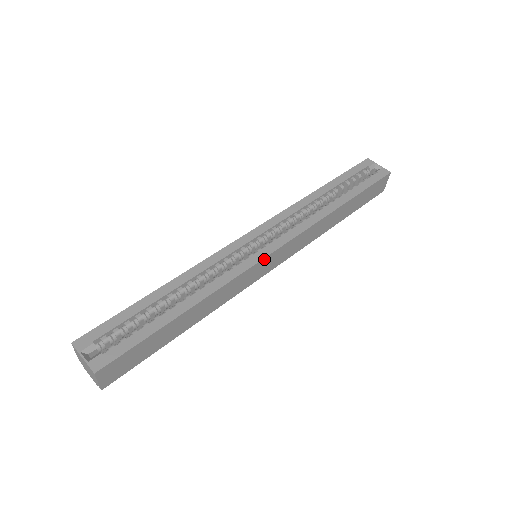
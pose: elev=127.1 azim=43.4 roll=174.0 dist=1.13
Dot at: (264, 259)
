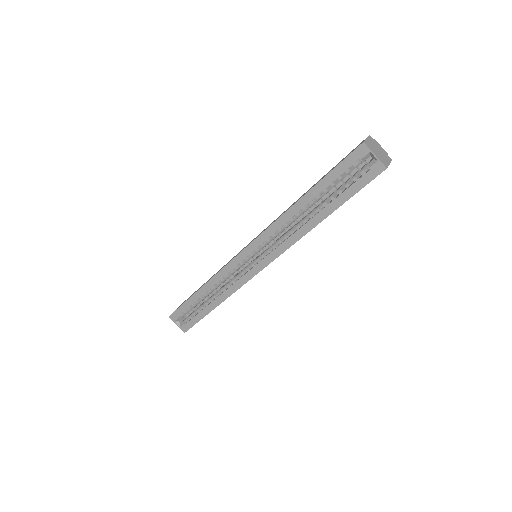
Dot at: occluded
